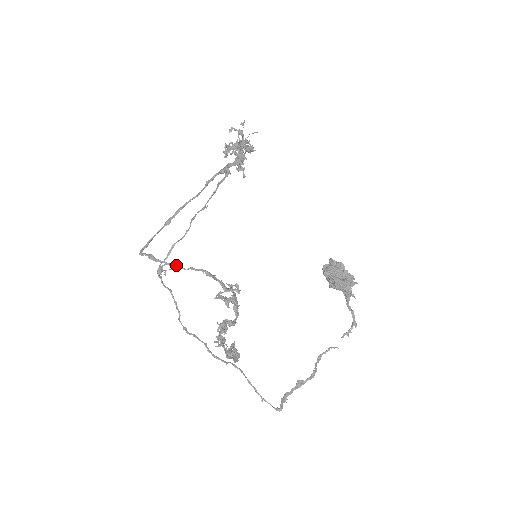
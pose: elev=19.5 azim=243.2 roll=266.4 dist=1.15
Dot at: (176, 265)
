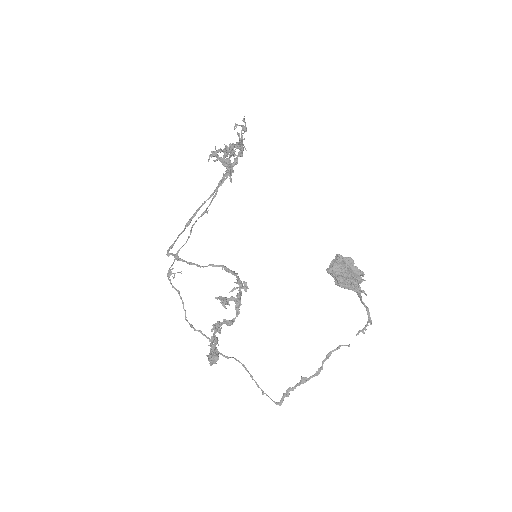
Dot at: (195, 264)
